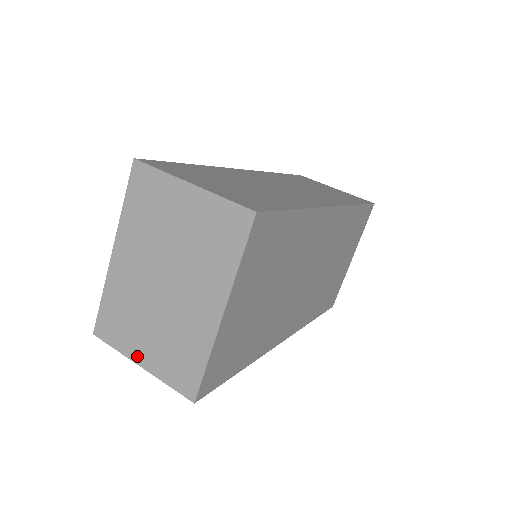
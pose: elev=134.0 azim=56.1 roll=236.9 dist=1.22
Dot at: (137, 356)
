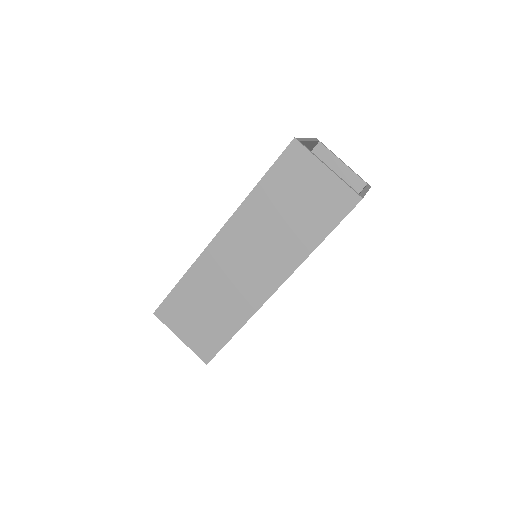
Dot at: occluded
